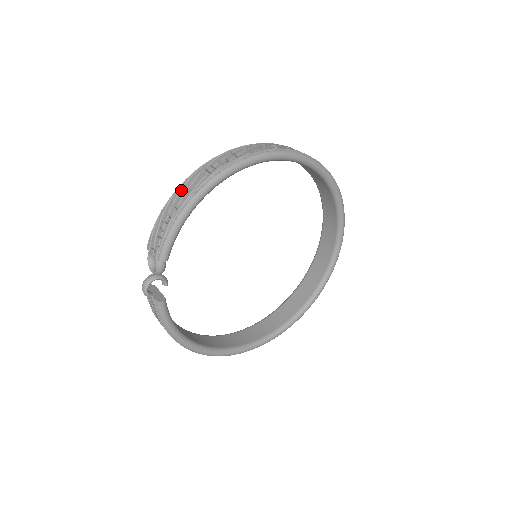
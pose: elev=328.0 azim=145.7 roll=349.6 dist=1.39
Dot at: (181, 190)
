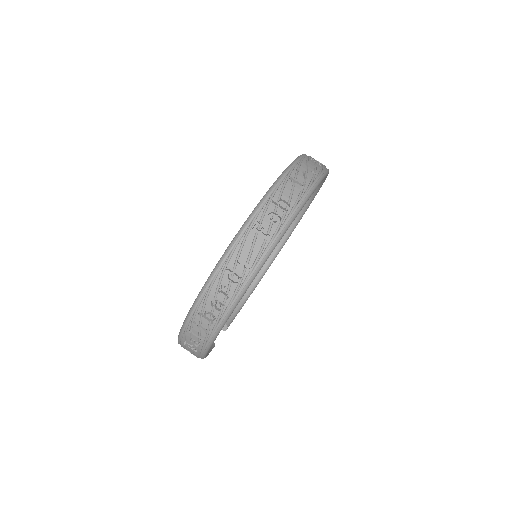
Dot at: occluded
